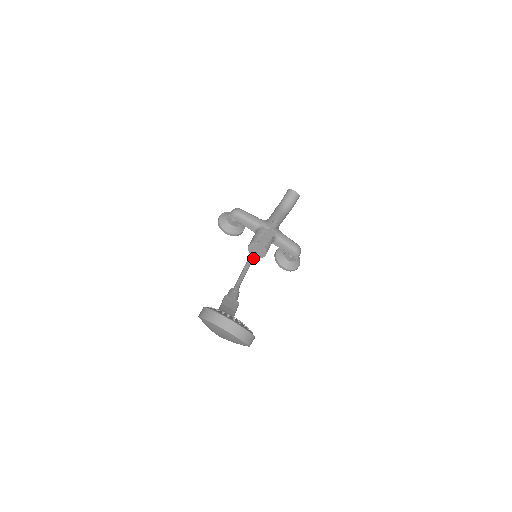
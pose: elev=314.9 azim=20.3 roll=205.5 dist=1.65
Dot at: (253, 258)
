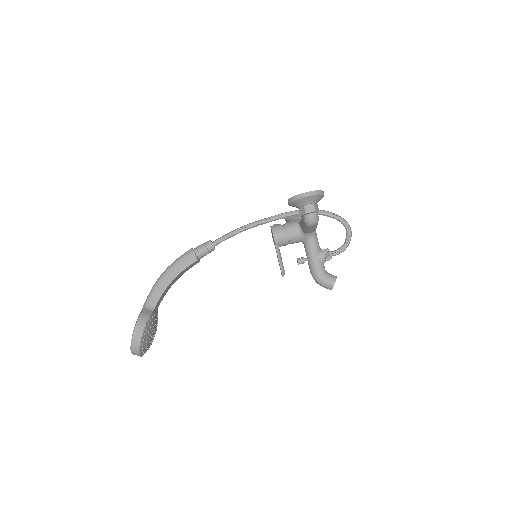
Dot at: (272, 220)
